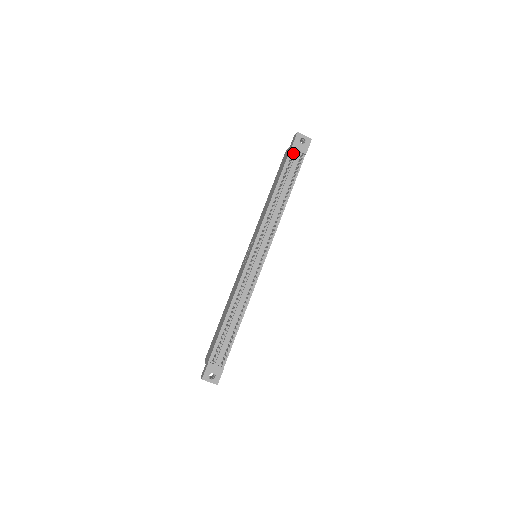
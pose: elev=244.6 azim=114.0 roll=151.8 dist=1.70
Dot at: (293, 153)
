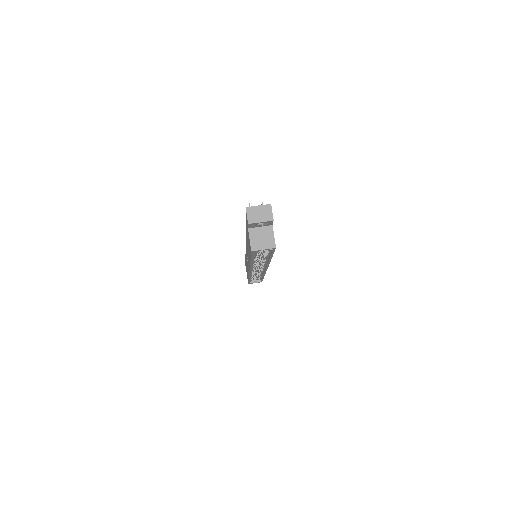
Dot at: occluded
